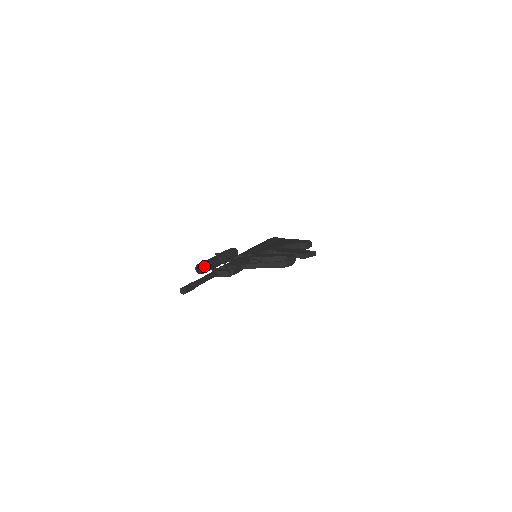
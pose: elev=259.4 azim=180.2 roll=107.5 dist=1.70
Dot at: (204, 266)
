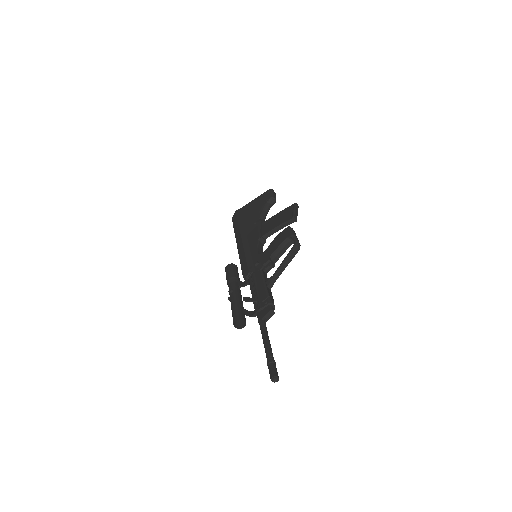
Dot at: occluded
